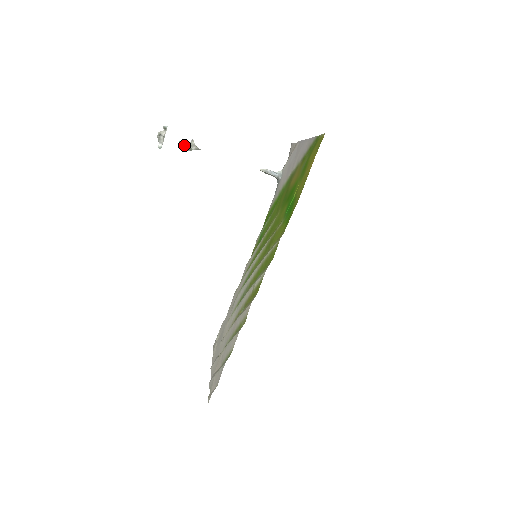
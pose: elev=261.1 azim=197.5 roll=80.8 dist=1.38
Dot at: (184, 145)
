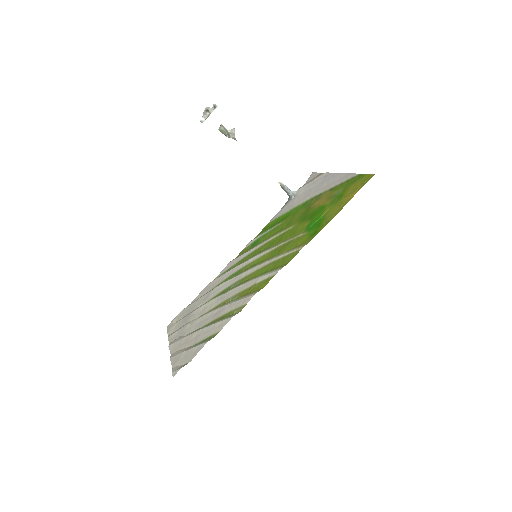
Dot at: (225, 130)
